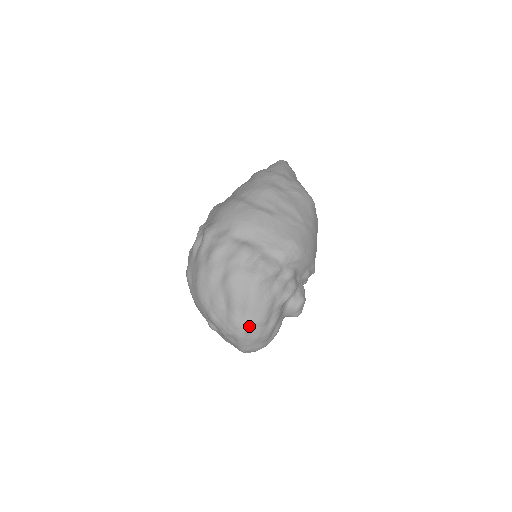
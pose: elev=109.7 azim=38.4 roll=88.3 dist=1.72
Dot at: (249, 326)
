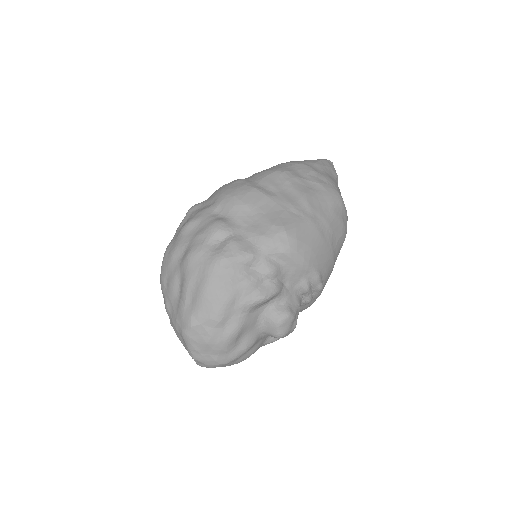
Dot at: (197, 321)
